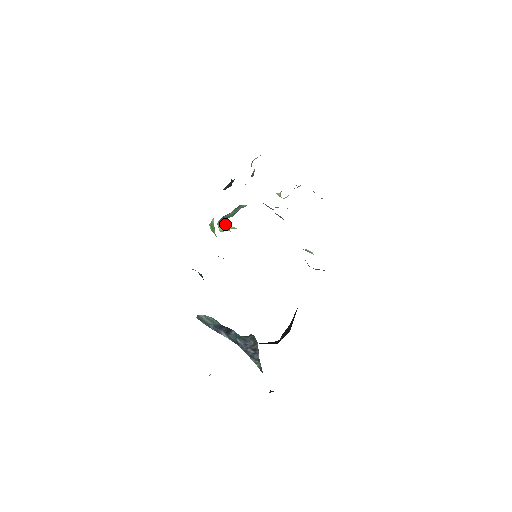
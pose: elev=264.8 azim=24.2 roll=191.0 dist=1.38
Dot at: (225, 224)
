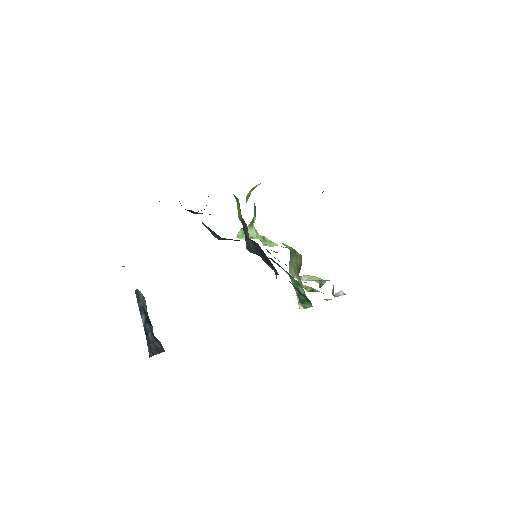
Dot at: (250, 227)
